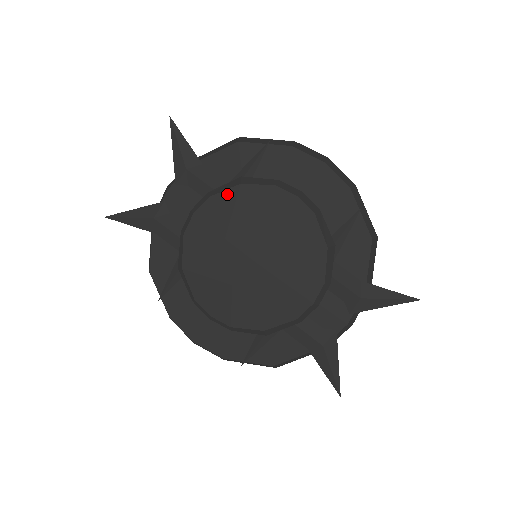
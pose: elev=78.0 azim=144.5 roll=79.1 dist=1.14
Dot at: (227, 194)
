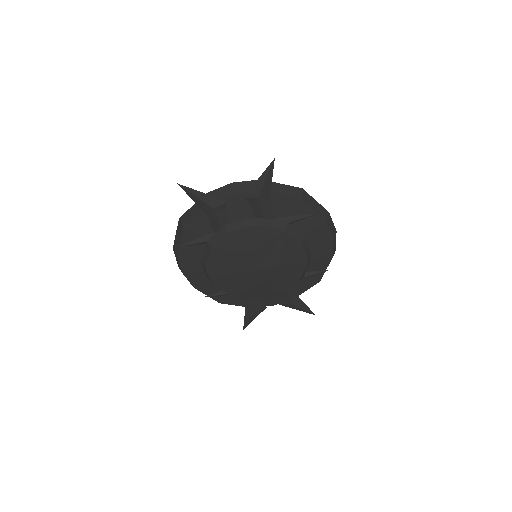
Dot at: (272, 231)
